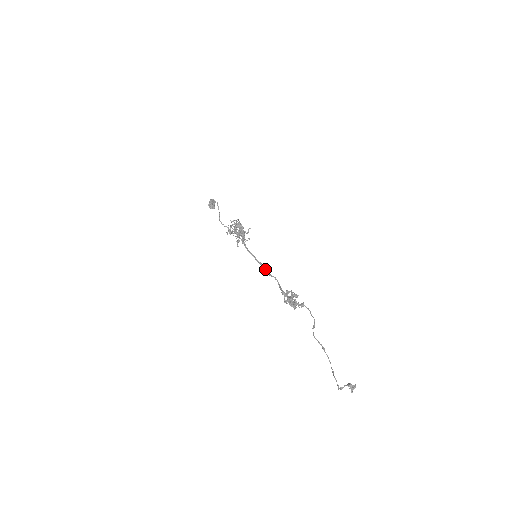
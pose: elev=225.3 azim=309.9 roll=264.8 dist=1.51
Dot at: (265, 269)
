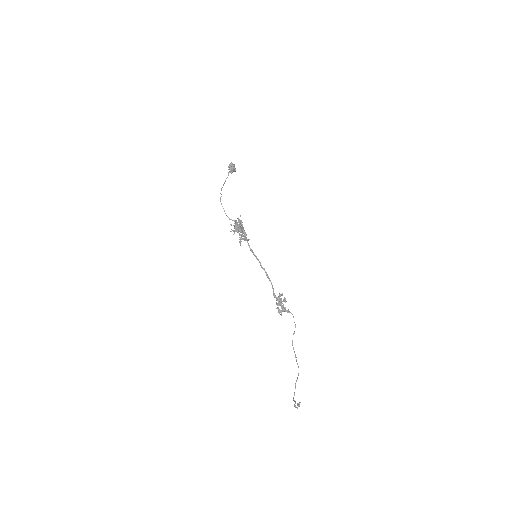
Dot at: occluded
